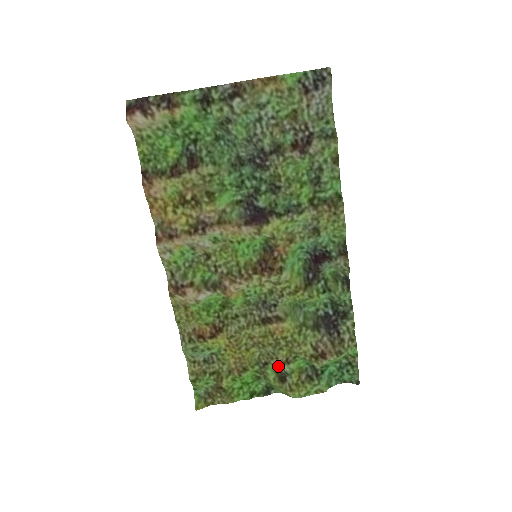
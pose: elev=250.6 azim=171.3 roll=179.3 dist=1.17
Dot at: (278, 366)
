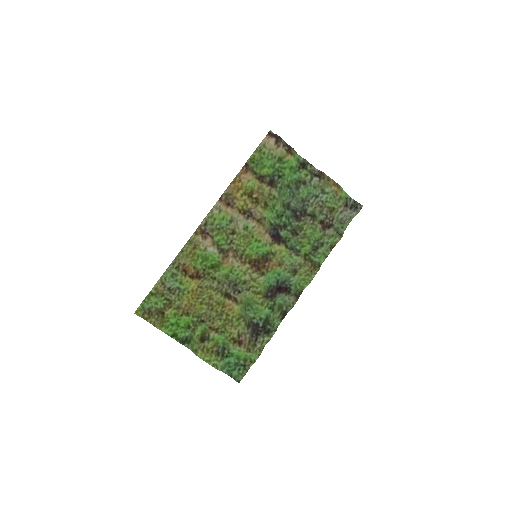
Dot at: (207, 329)
